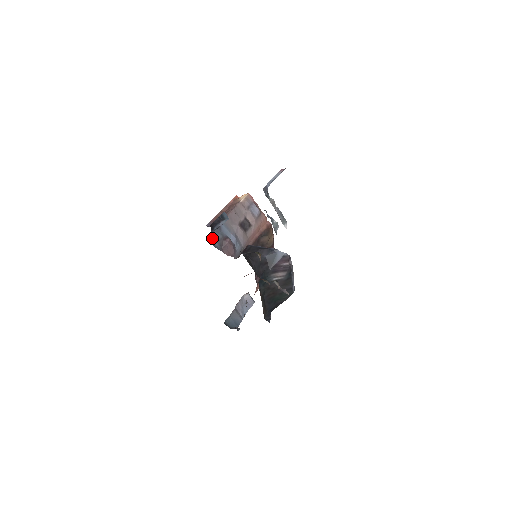
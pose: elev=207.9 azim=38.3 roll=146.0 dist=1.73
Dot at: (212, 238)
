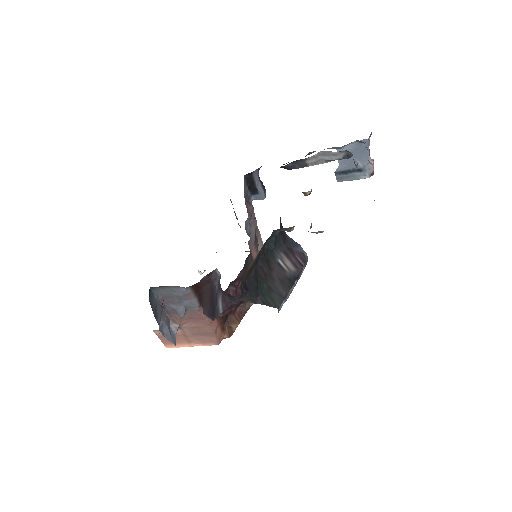
Dot at: (245, 185)
